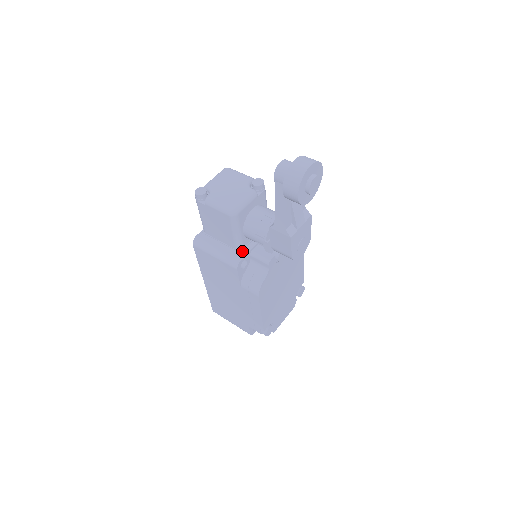
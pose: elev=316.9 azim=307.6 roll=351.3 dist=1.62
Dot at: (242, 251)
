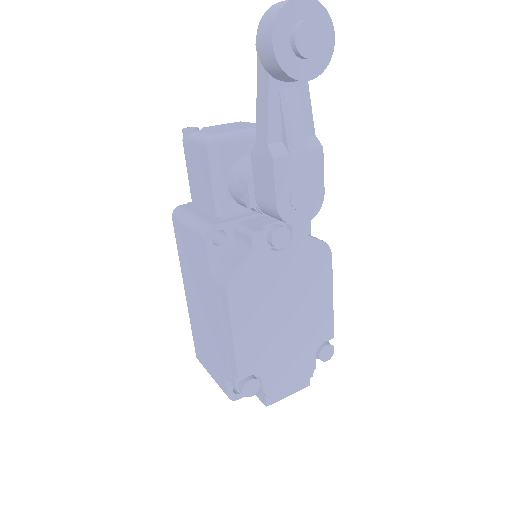
Dot at: (223, 219)
